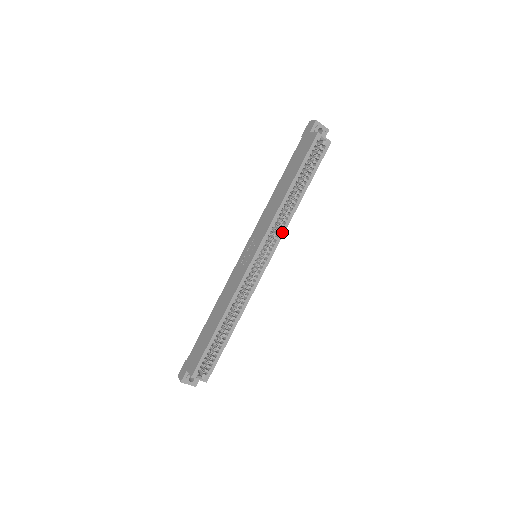
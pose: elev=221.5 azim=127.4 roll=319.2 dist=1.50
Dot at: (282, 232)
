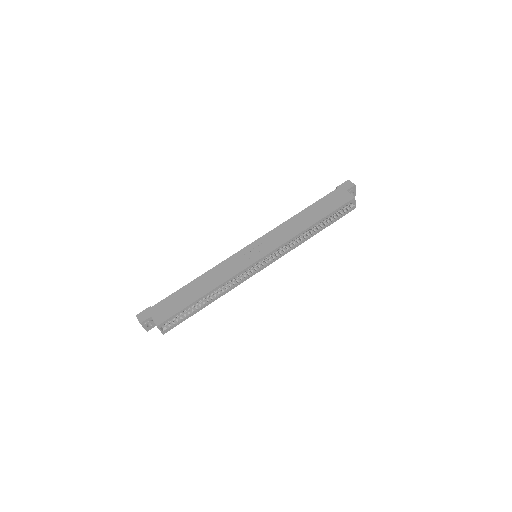
Dot at: (287, 251)
